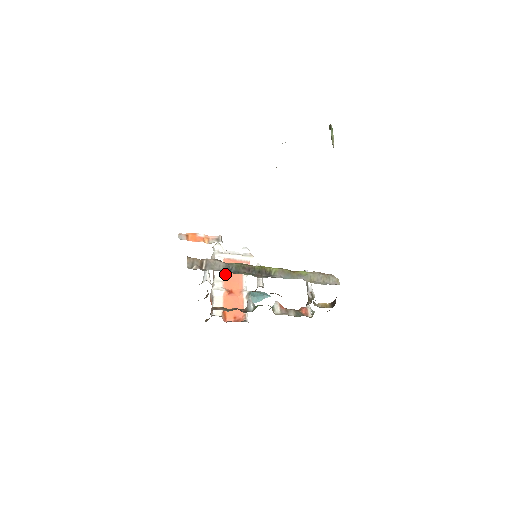
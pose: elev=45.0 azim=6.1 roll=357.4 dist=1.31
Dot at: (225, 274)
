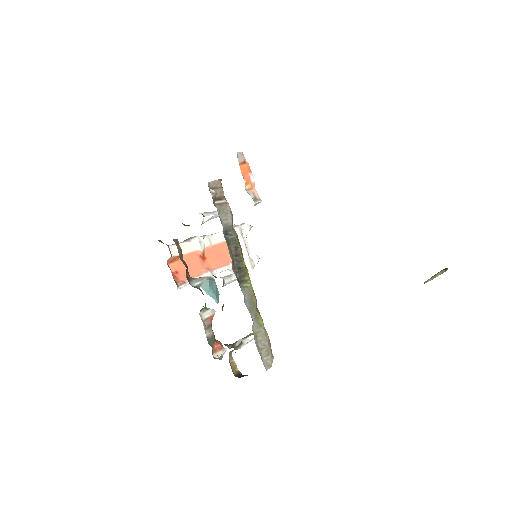
Dot at: (221, 245)
